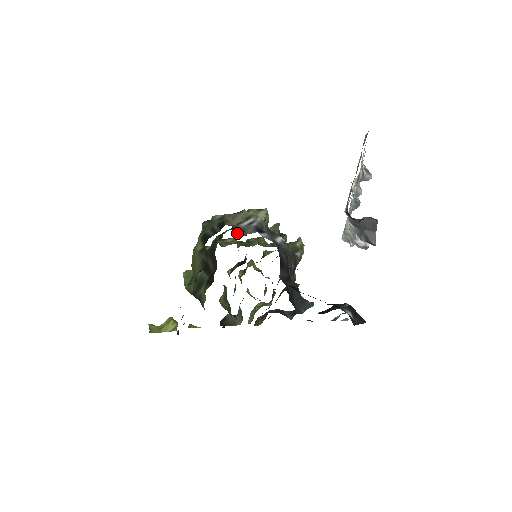
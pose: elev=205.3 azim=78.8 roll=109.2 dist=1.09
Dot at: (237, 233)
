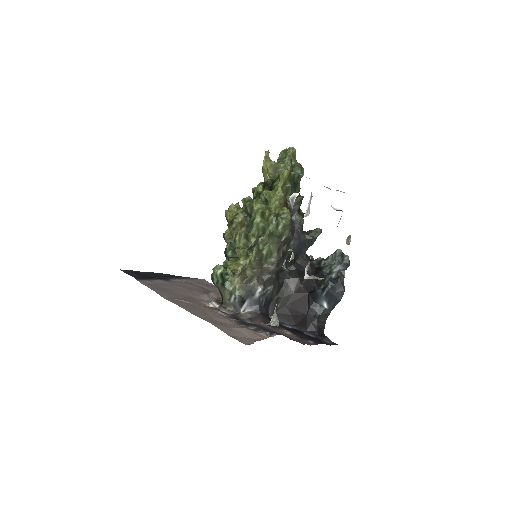
Dot at: (234, 253)
